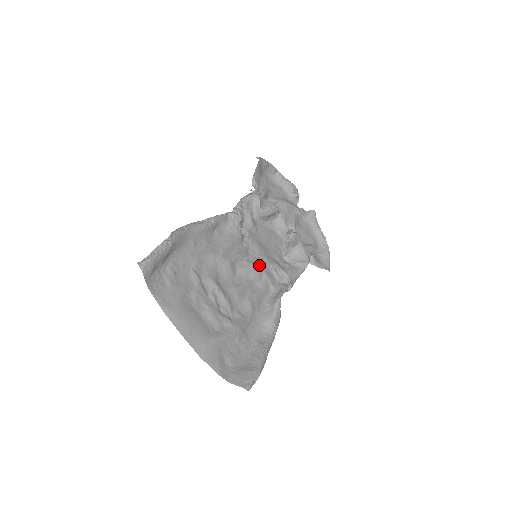
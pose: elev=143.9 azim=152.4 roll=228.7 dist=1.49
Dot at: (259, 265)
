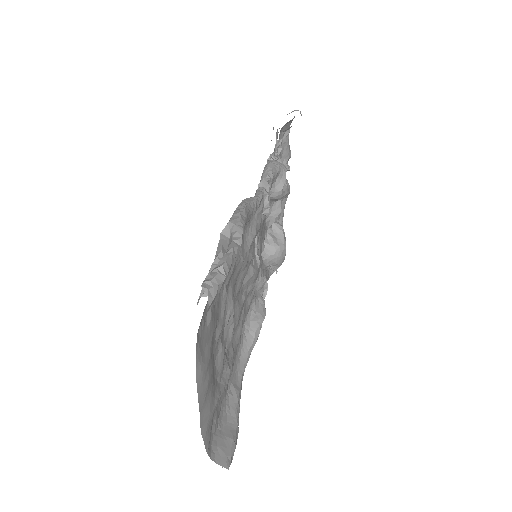
Dot at: (258, 272)
